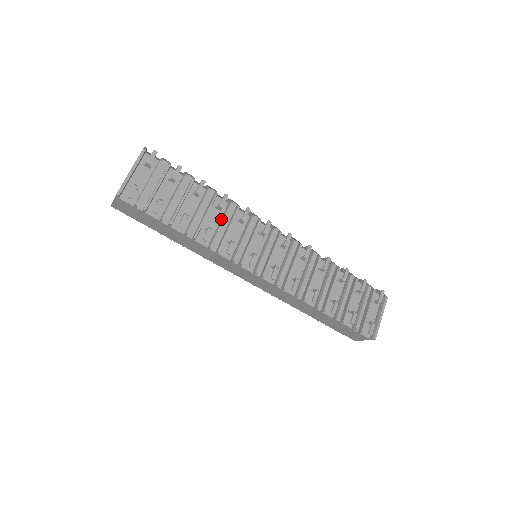
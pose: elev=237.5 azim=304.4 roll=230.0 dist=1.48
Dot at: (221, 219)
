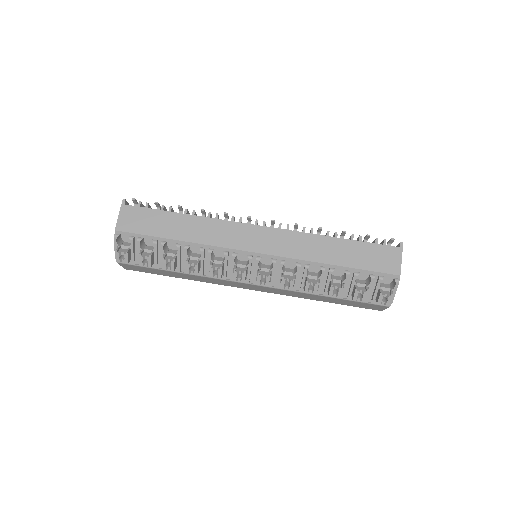
Dot at: occluded
